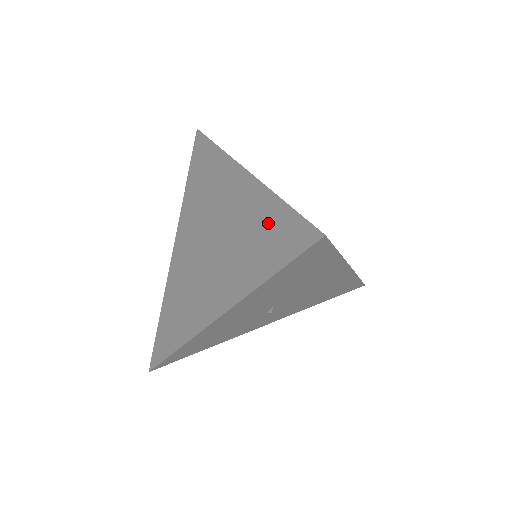
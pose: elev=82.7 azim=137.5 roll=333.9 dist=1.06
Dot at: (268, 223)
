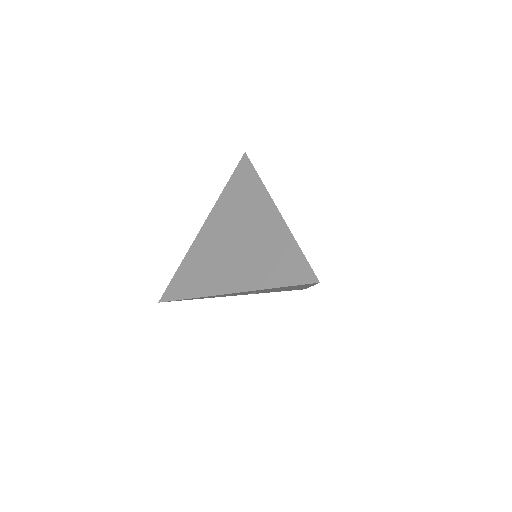
Dot at: (285, 255)
